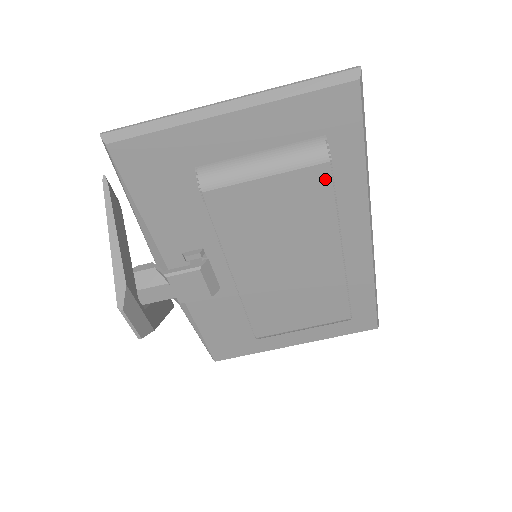
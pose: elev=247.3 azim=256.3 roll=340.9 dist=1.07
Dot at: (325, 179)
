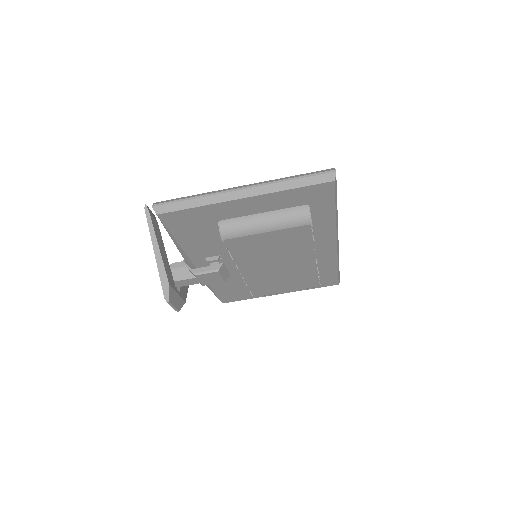
Dot at: (307, 231)
